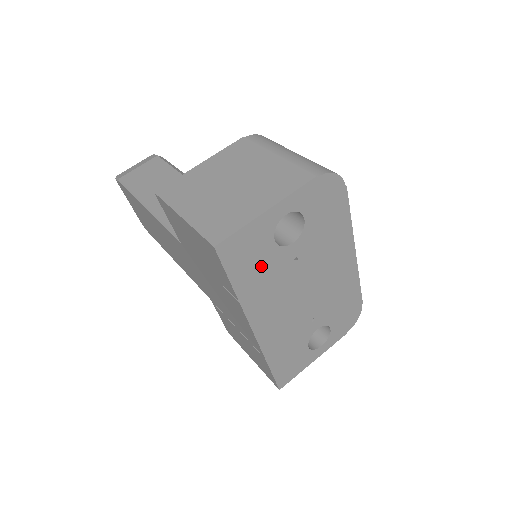
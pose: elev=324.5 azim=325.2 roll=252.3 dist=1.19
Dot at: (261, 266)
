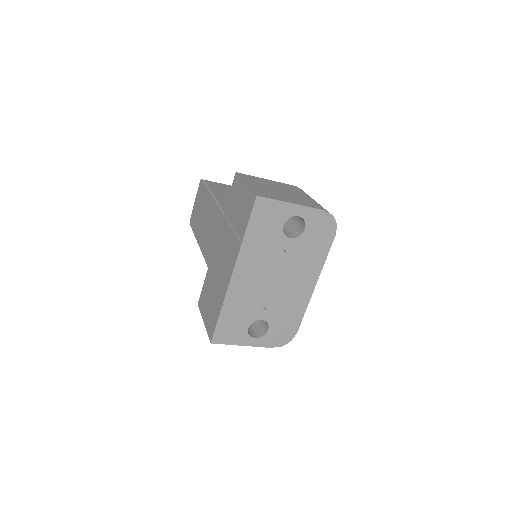
Dot at: (267, 234)
